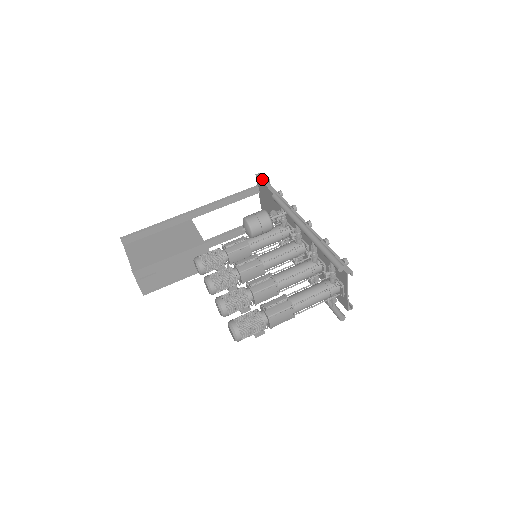
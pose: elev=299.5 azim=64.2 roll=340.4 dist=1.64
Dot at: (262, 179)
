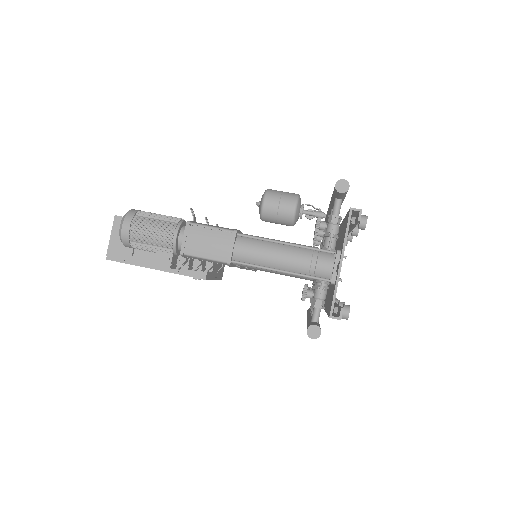
Dot at: occluded
